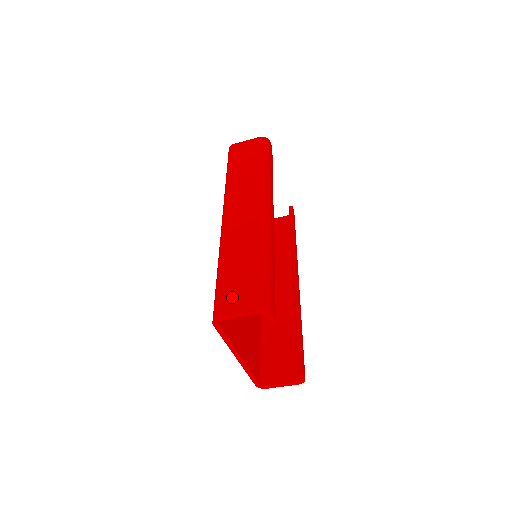
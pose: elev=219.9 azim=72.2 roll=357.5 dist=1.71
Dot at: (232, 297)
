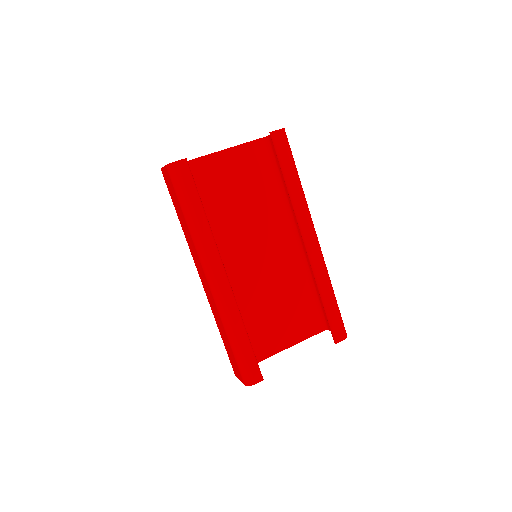
Dot at: (233, 365)
